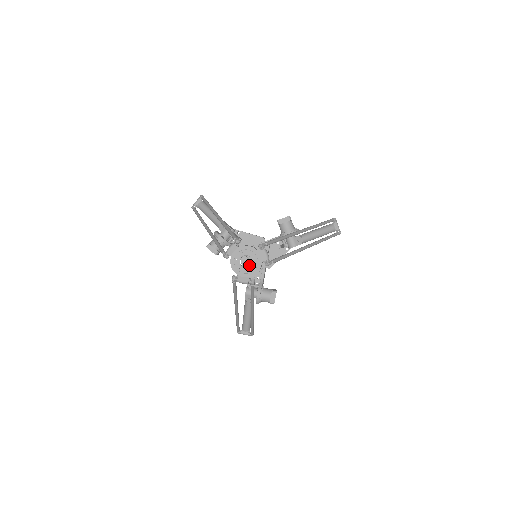
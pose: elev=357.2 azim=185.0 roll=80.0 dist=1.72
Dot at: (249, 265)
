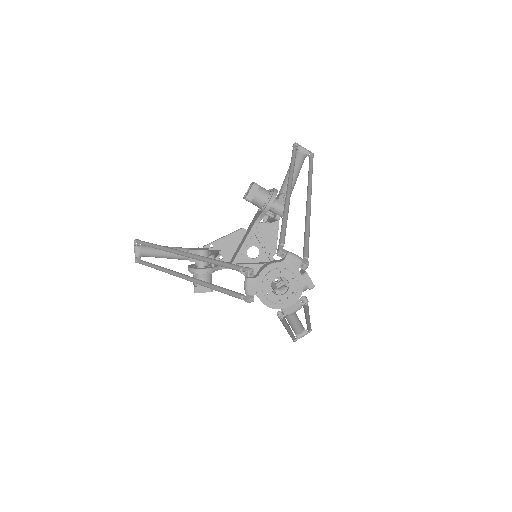
Dot at: occluded
